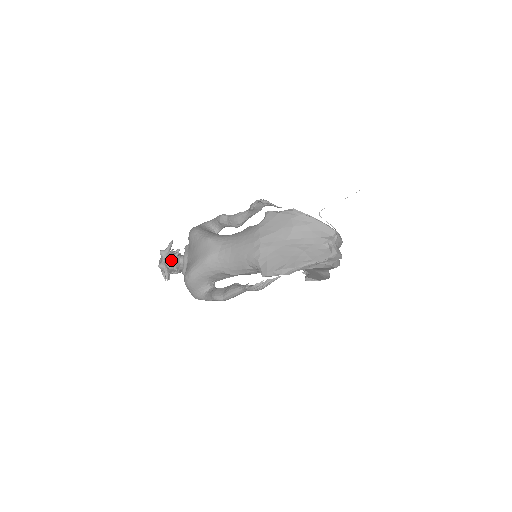
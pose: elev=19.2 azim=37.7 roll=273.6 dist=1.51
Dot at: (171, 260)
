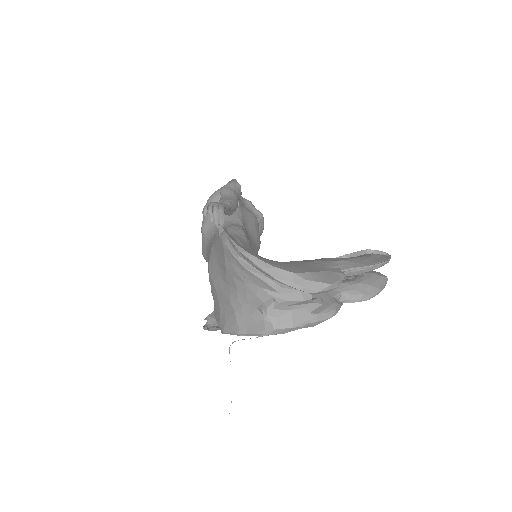
Dot at: occluded
